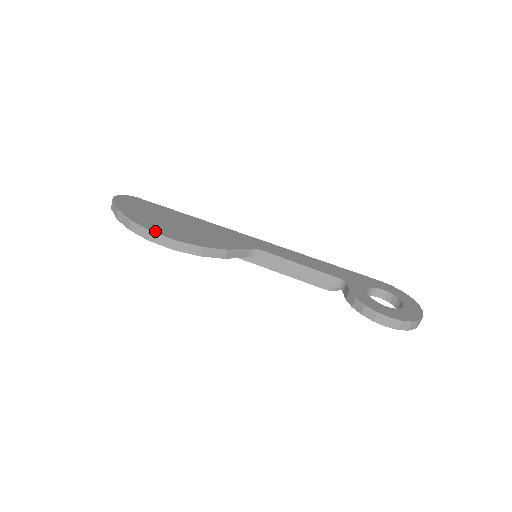
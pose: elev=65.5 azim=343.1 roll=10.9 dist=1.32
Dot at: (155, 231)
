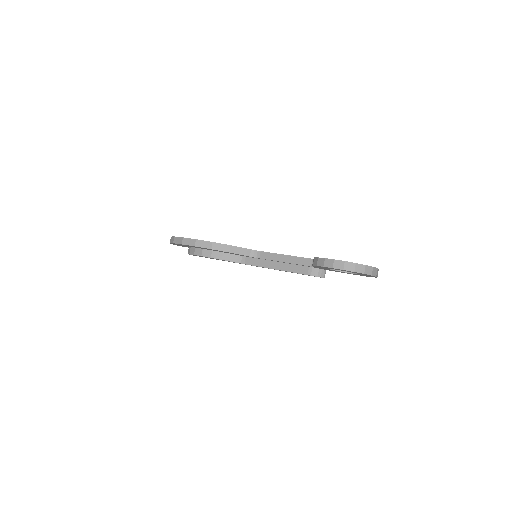
Dot at: (186, 238)
